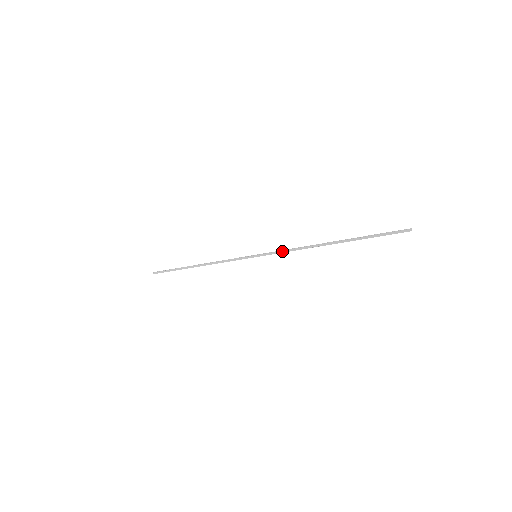
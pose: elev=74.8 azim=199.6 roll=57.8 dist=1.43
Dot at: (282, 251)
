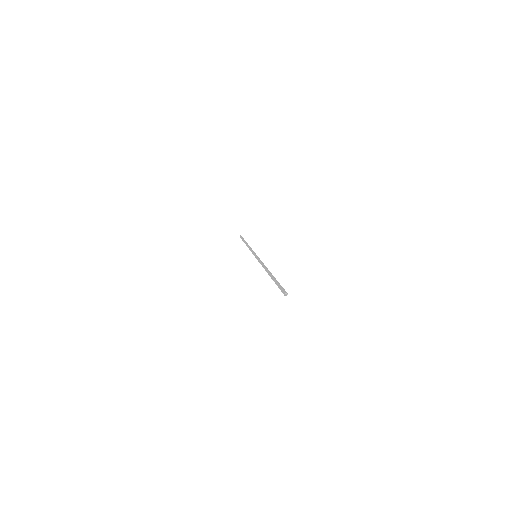
Dot at: occluded
